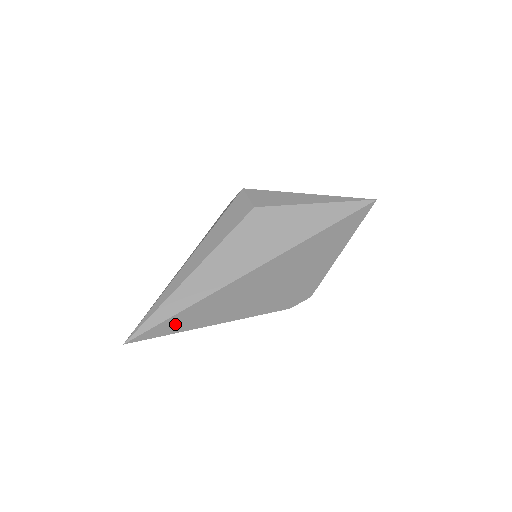
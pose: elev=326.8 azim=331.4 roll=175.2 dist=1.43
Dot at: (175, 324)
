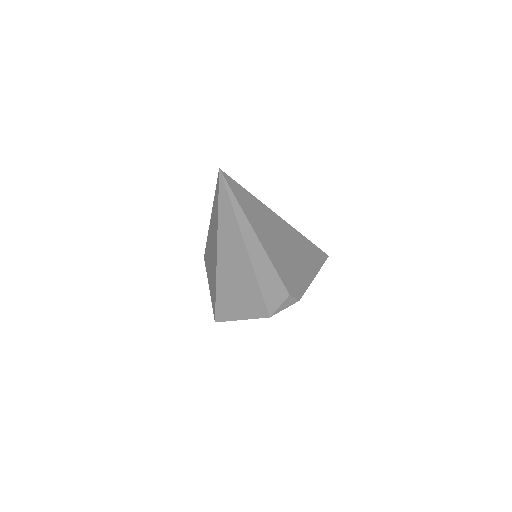
Dot at: (245, 201)
